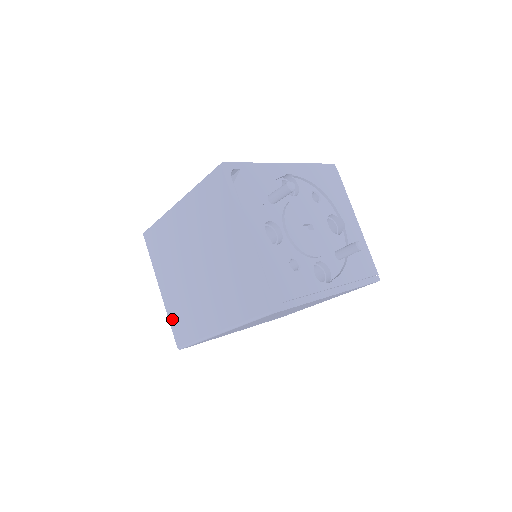
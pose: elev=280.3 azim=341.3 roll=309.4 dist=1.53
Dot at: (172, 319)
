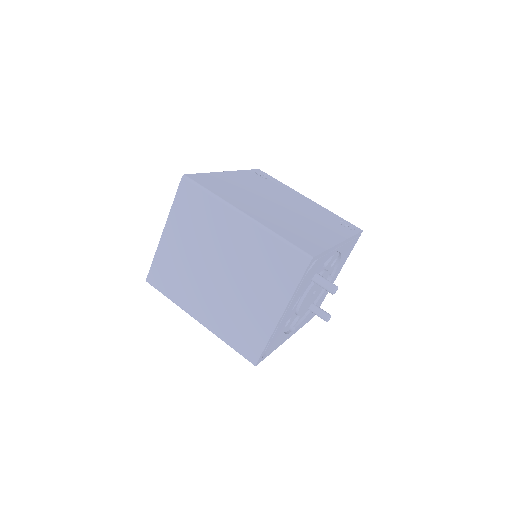
Dot at: (158, 262)
